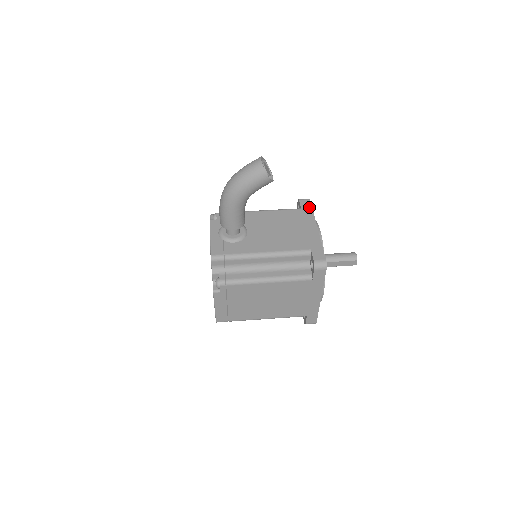
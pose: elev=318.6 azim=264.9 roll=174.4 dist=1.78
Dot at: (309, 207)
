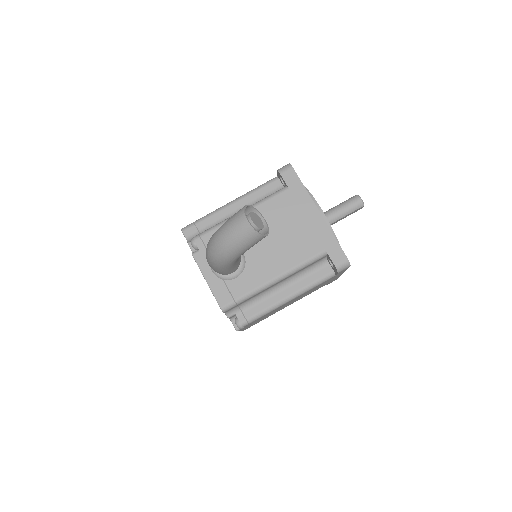
Dot at: (297, 181)
